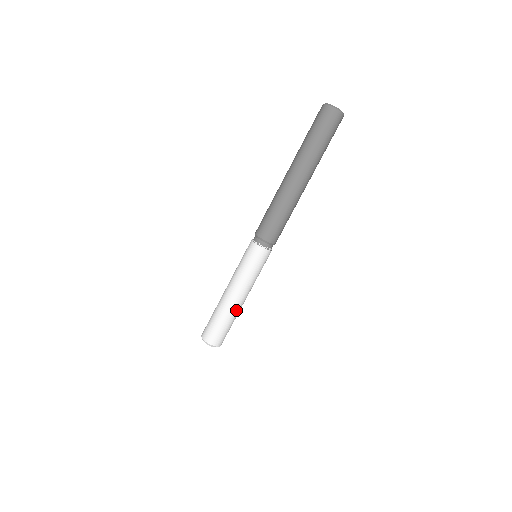
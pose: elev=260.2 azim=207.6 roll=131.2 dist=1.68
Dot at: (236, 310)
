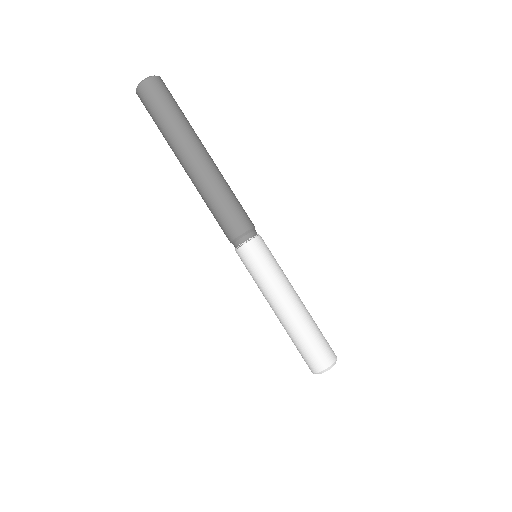
Dot at: (307, 311)
